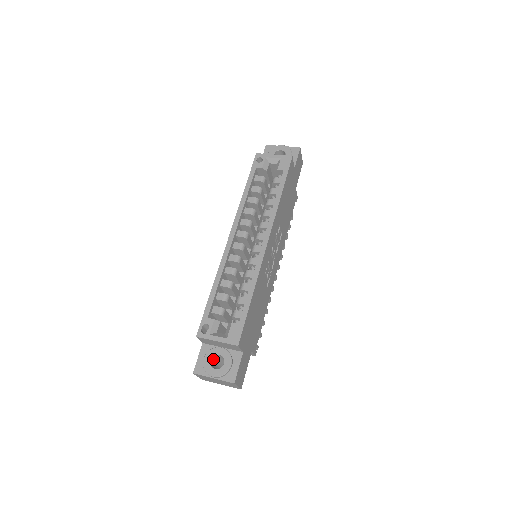
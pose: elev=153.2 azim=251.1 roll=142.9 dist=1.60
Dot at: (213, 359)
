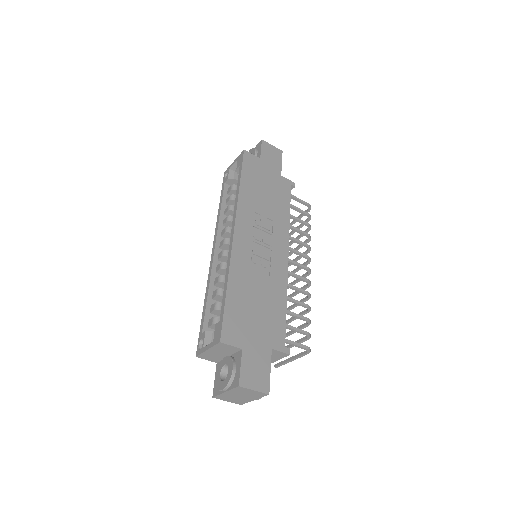
Dot at: (226, 373)
